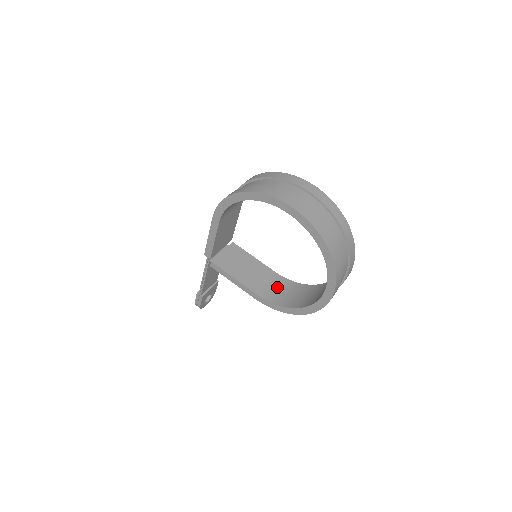
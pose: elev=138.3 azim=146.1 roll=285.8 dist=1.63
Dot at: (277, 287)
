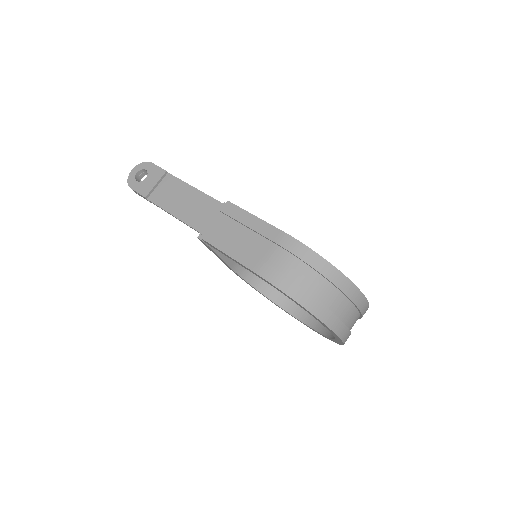
Dot at: occluded
